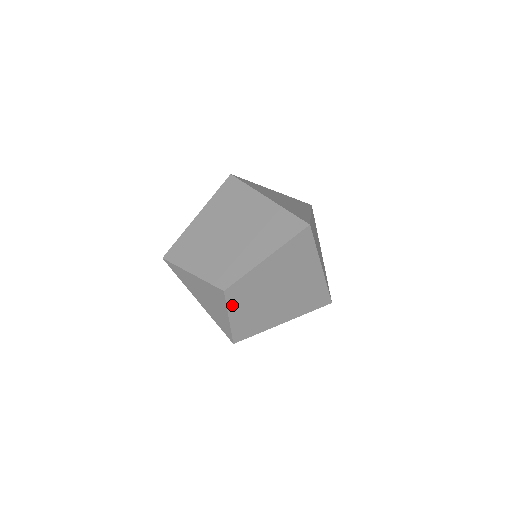
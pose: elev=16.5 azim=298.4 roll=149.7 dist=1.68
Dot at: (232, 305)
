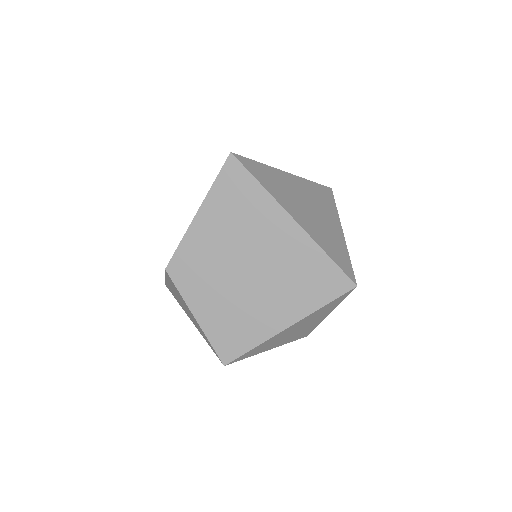
Dot at: (188, 293)
